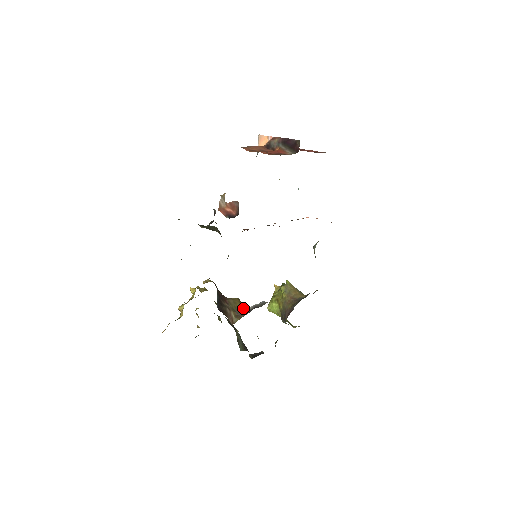
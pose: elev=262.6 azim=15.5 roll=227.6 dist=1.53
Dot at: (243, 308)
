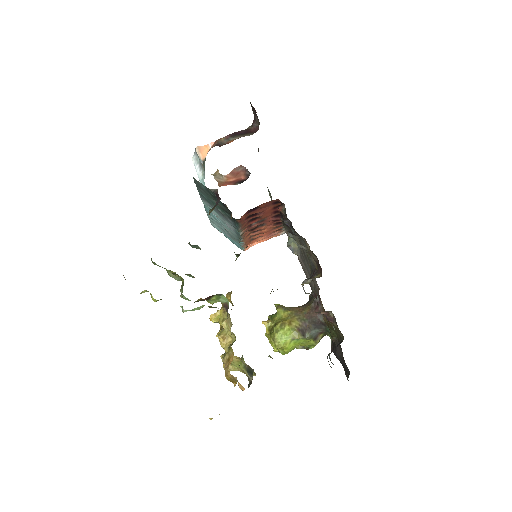
Dot at: occluded
